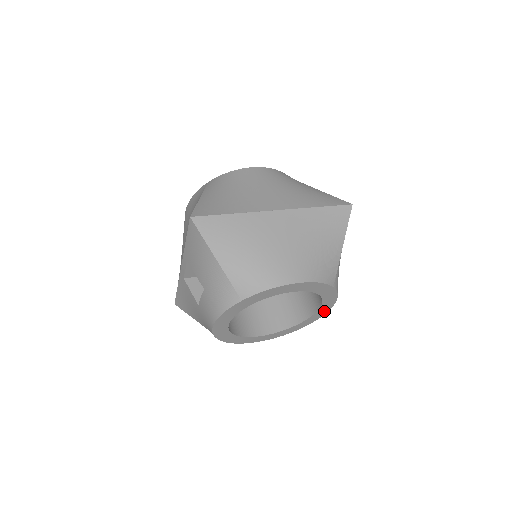
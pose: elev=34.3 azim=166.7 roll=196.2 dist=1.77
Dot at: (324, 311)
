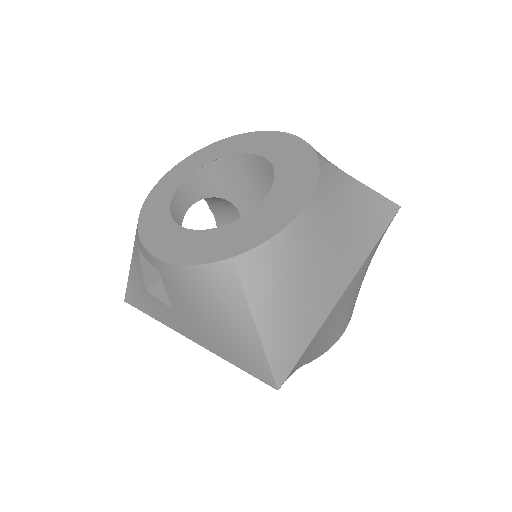
Dot at: occluded
